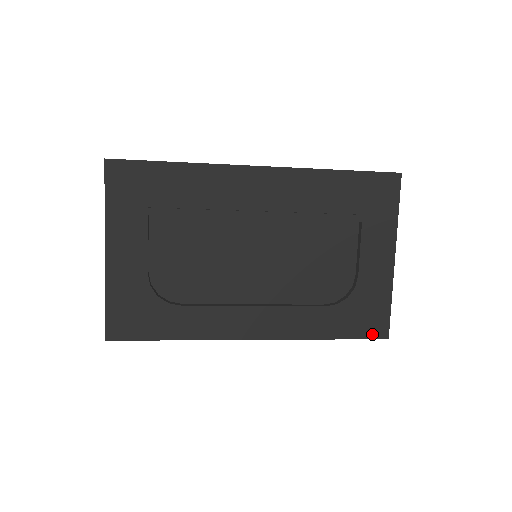
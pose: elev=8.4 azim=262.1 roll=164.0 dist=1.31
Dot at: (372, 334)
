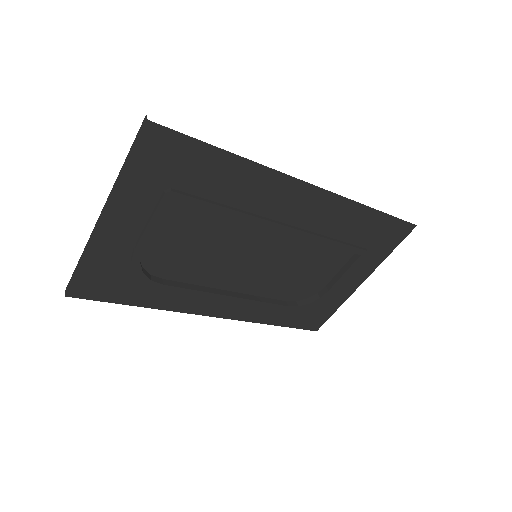
Dot at: (308, 327)
